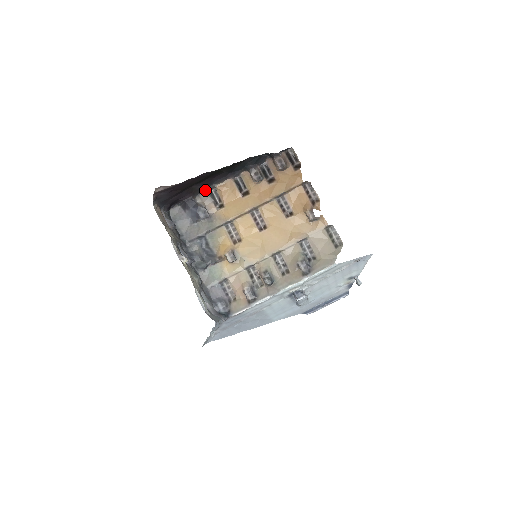
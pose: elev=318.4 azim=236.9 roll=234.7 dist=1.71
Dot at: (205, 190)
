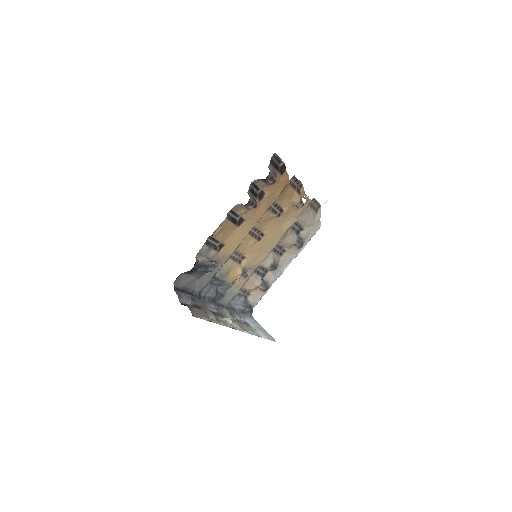
Dot at: (202, 246)
